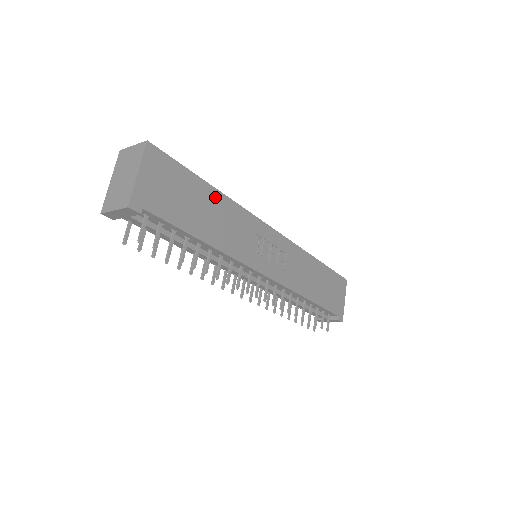
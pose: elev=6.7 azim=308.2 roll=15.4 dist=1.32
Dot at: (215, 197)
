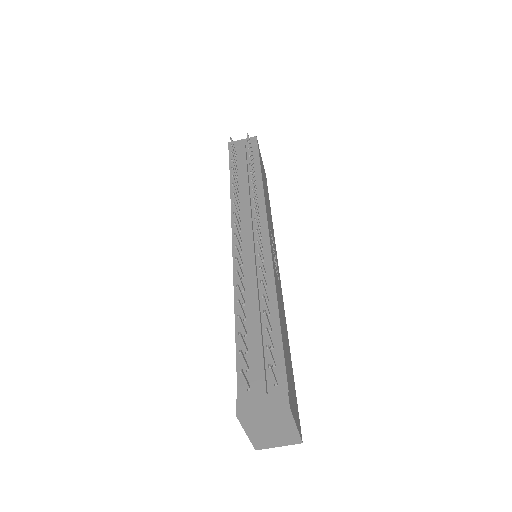
Dot at: (270, 210)
